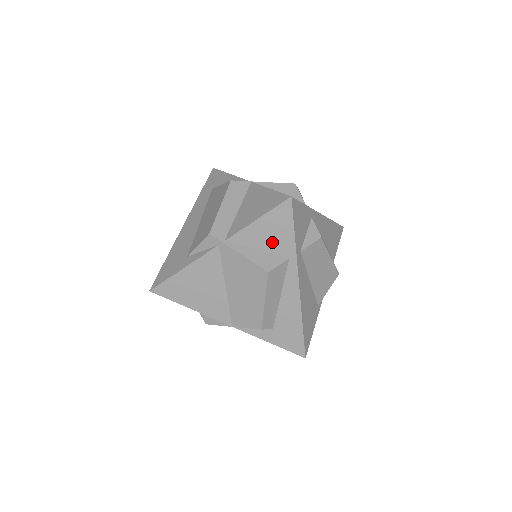
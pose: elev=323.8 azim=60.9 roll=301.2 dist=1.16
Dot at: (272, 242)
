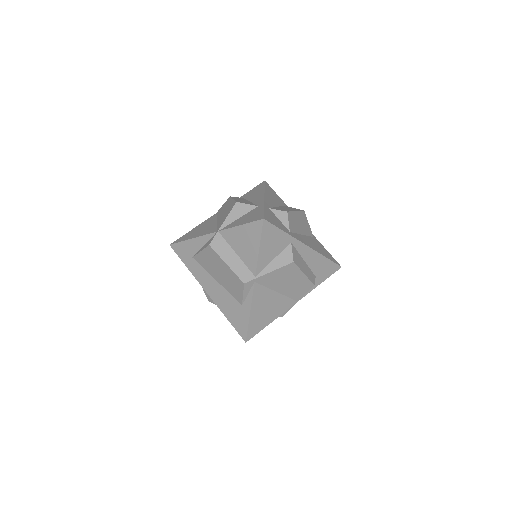
Dot at: (276, 247)
